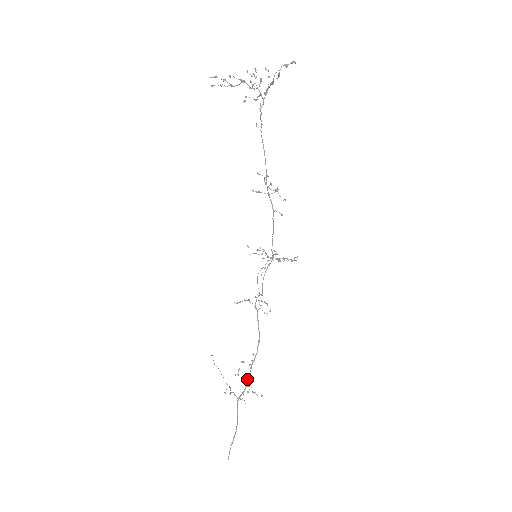
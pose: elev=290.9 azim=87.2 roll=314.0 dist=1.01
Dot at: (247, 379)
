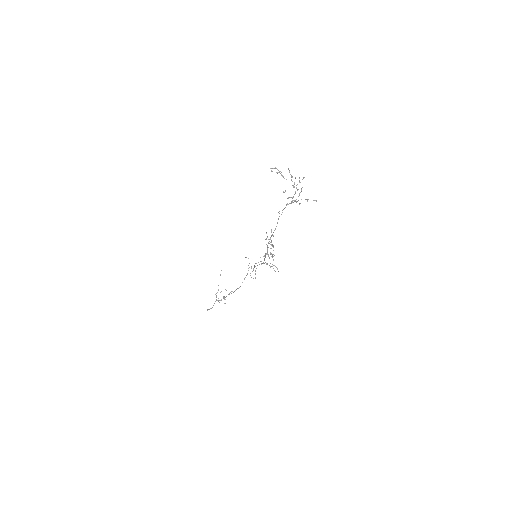
Dot at: (223, 298)
